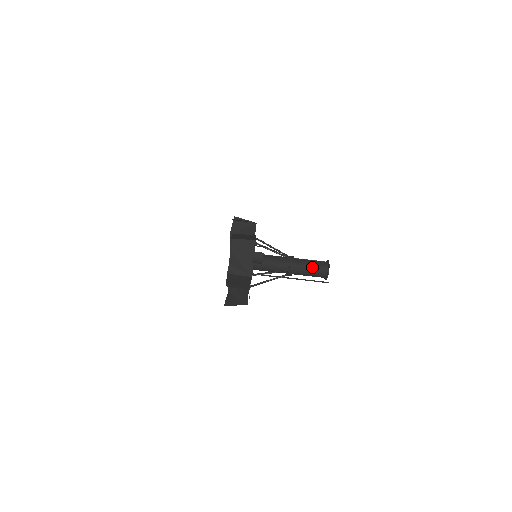
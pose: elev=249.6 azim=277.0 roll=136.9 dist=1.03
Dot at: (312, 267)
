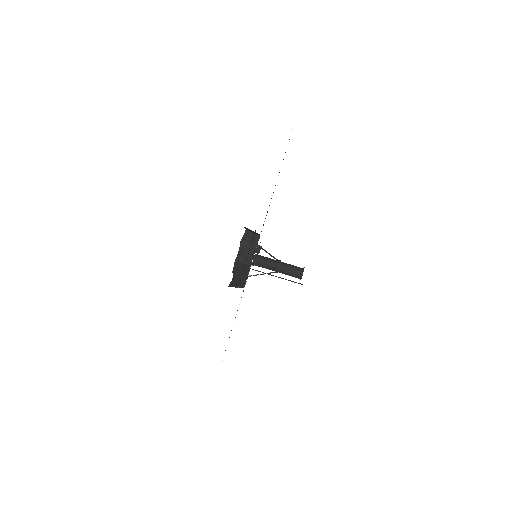
Dot at: (292, 269)
